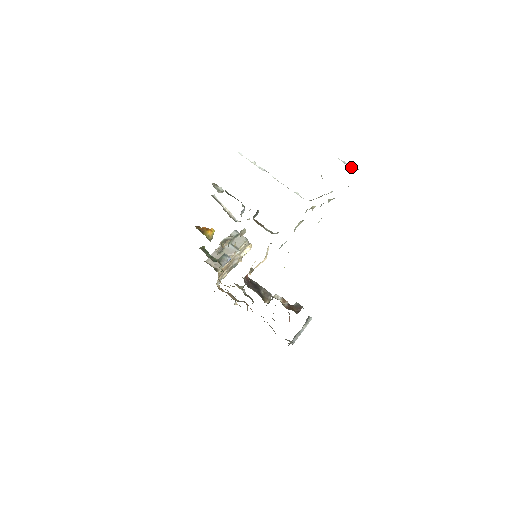
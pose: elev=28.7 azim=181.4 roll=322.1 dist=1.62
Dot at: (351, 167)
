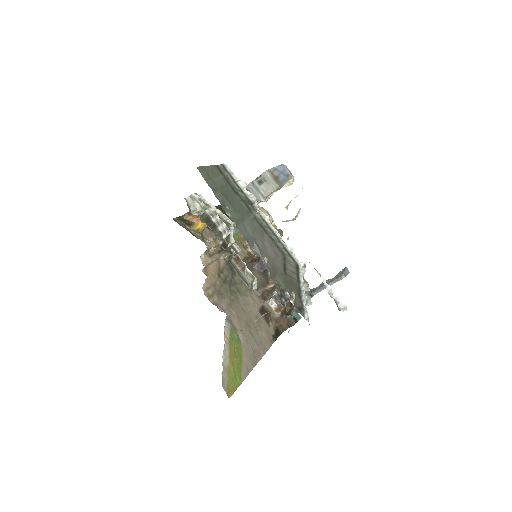
Dot at: (338, 299)
